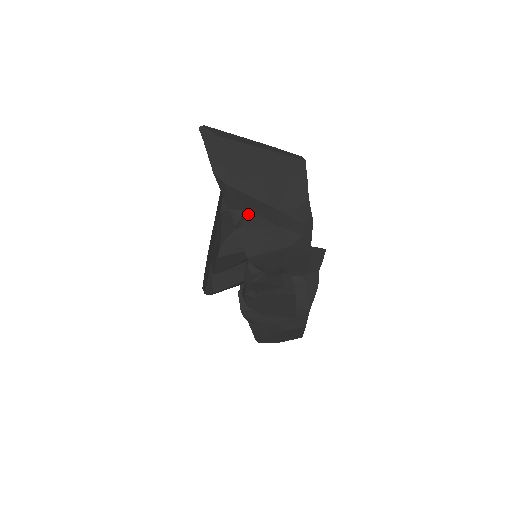
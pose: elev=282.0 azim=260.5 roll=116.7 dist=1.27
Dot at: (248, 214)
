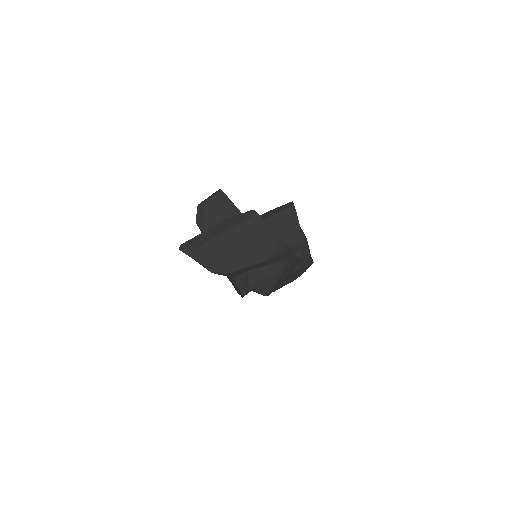
Dot at: (248, 274)
